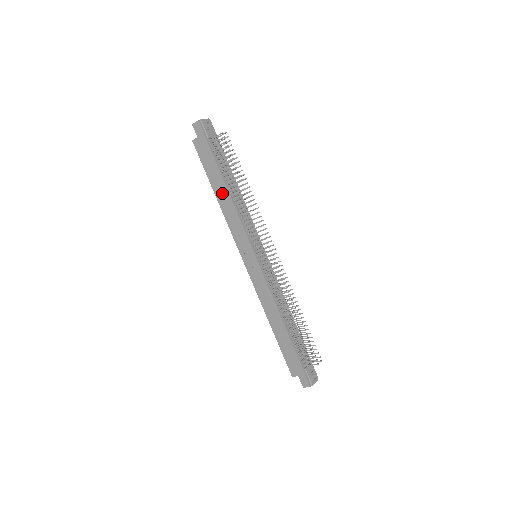
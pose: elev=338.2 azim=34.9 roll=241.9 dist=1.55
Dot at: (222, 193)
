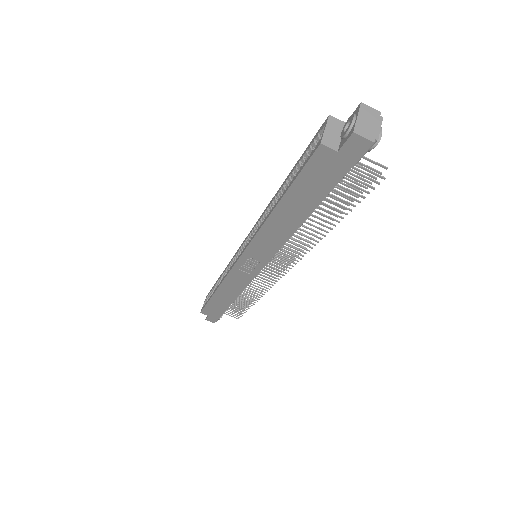
Dot at: (289, 218)
